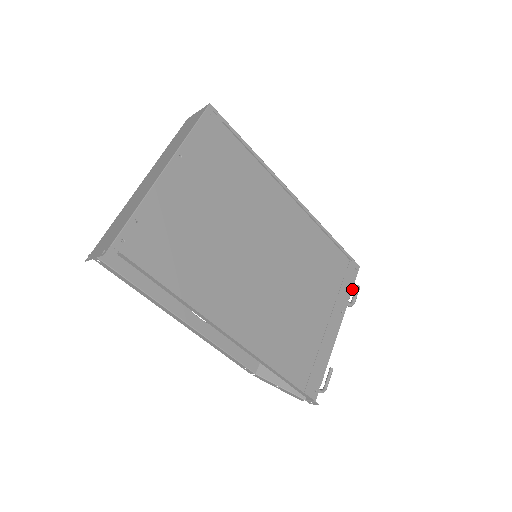
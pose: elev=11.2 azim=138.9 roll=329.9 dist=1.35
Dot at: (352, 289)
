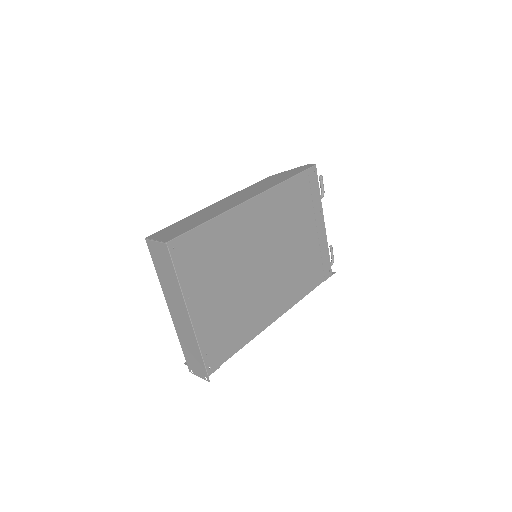
Dot at: (319, 188)
